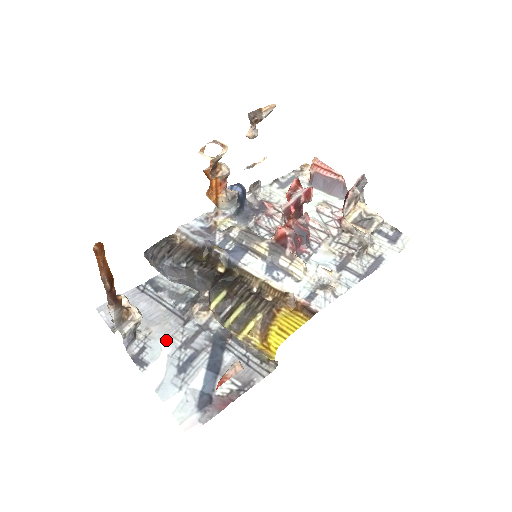
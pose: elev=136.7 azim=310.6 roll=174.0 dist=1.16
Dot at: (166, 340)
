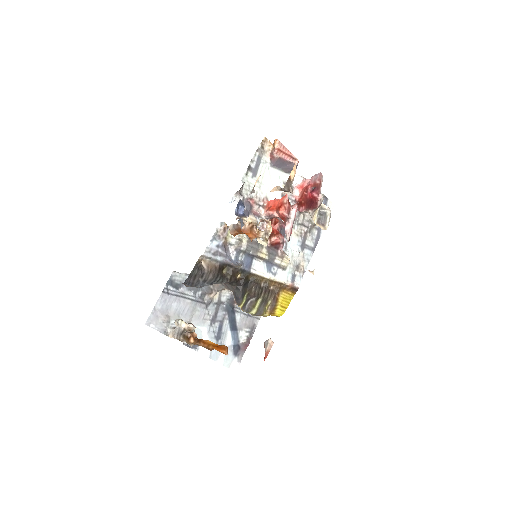
Dot at: (201, 324)
